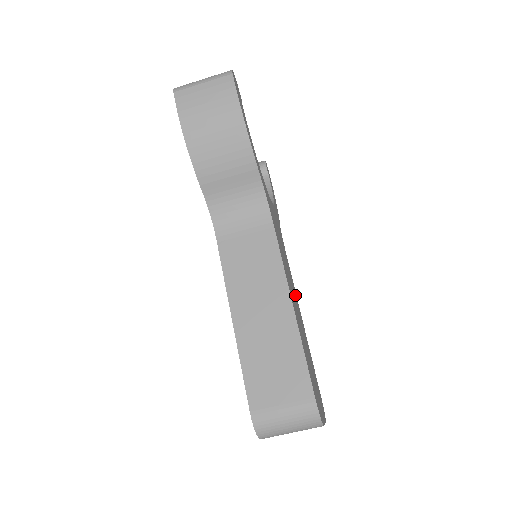
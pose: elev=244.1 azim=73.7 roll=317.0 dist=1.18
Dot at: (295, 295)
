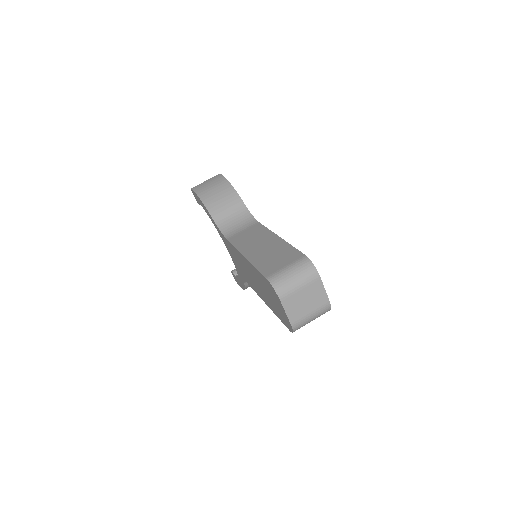
Dot at: occluded
